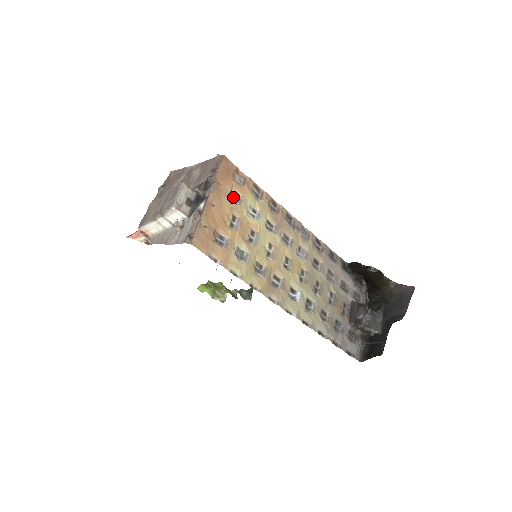
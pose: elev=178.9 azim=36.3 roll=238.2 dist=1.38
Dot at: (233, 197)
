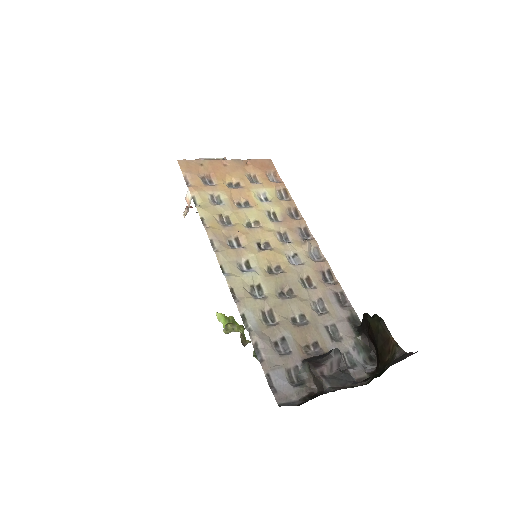
Dot at: (253, 179)
